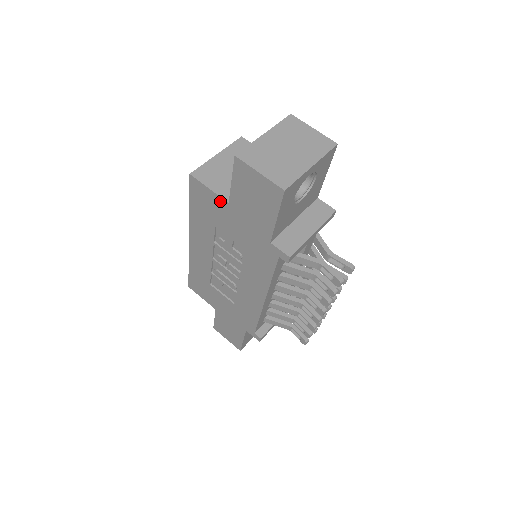
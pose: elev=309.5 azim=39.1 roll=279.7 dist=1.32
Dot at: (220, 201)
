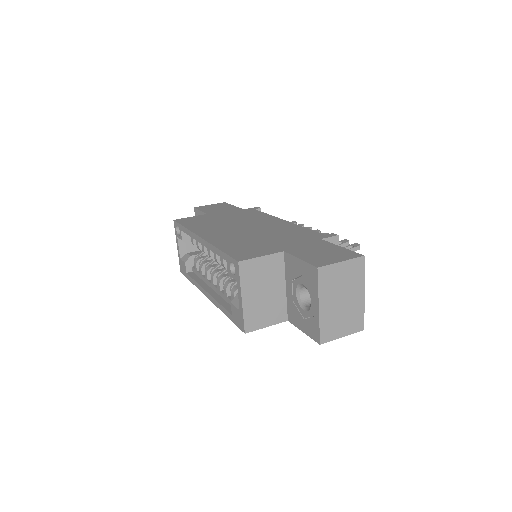
Dot at: (277, 321)
